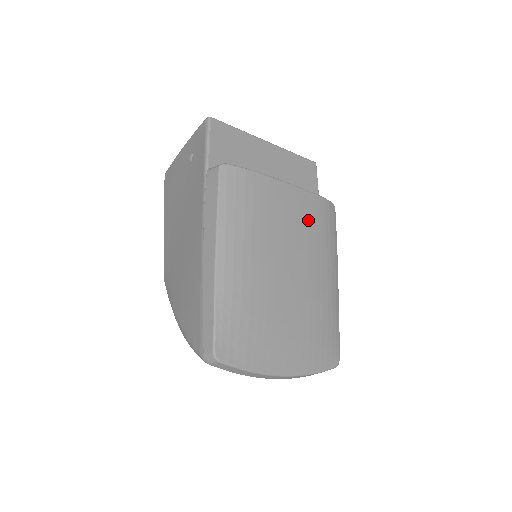
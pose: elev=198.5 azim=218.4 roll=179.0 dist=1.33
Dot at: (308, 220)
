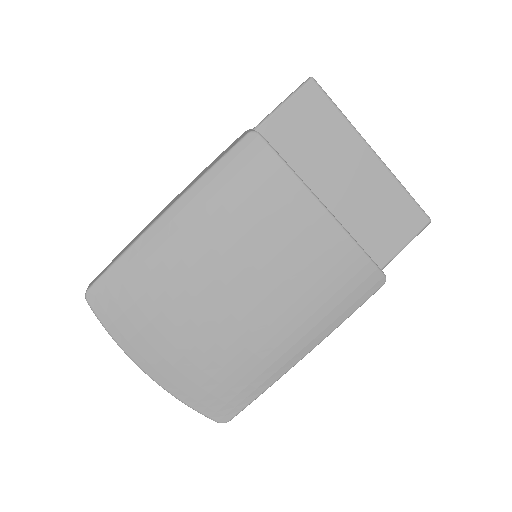
Dot at: (316, 264)
